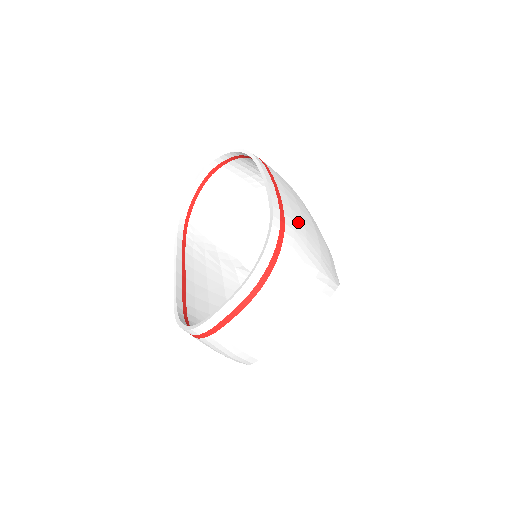
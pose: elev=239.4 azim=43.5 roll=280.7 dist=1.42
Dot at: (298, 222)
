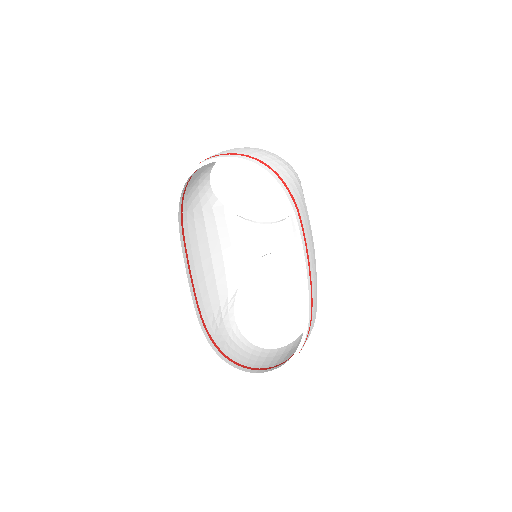
Dot at: (315, 290)
